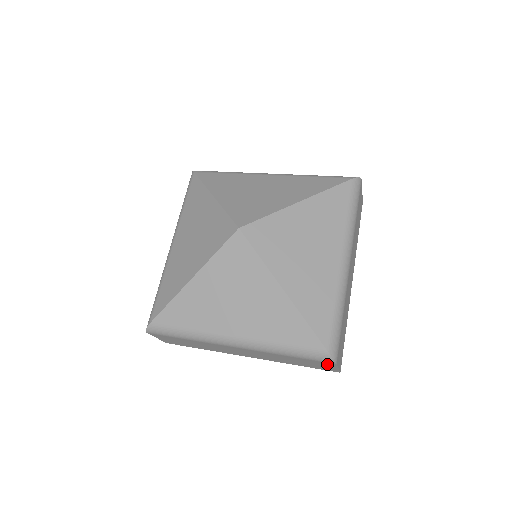
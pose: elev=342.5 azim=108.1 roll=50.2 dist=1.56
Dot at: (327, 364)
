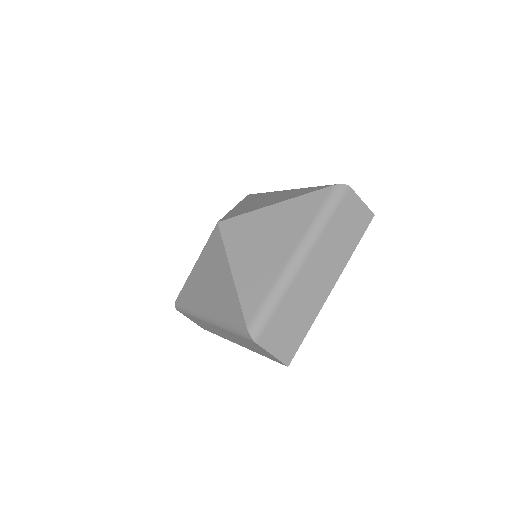
Dot at: (257, 345)
